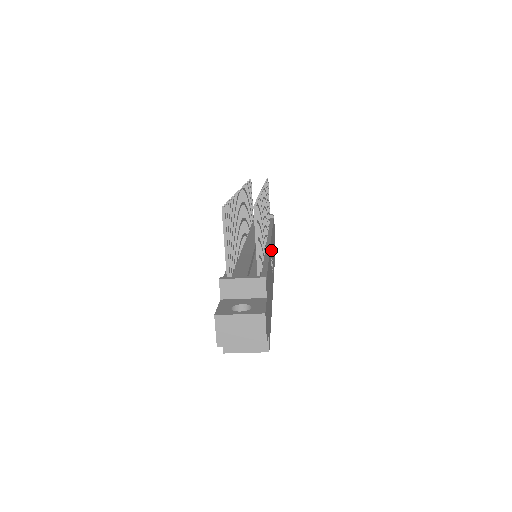
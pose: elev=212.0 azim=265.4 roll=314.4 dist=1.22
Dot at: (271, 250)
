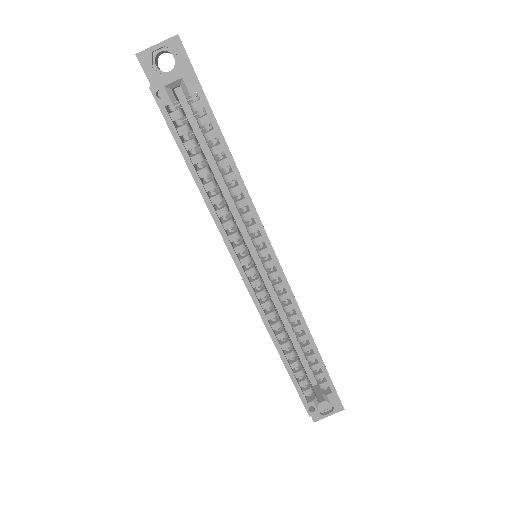
Dot at: occluded
